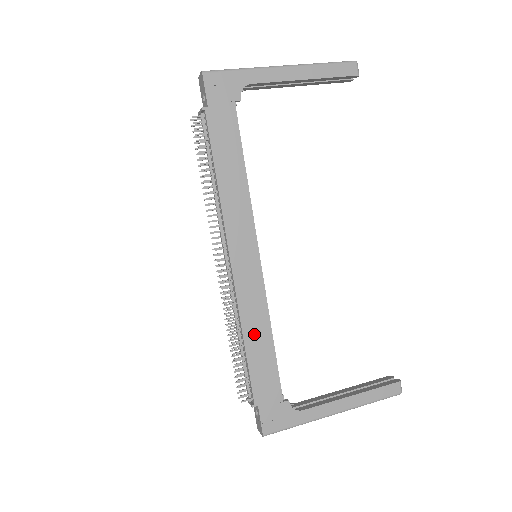
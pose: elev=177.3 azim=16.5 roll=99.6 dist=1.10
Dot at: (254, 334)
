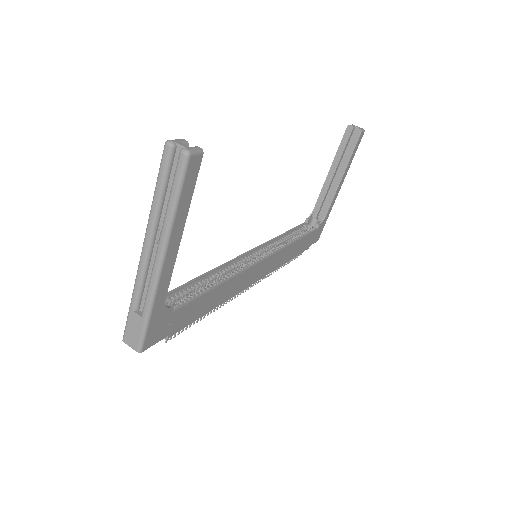
Dot at: (288, 255)
